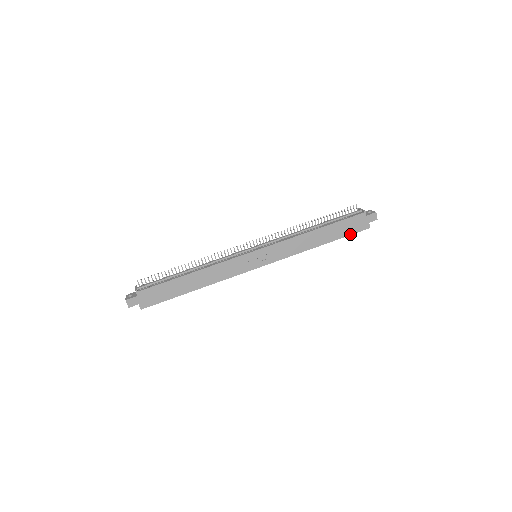
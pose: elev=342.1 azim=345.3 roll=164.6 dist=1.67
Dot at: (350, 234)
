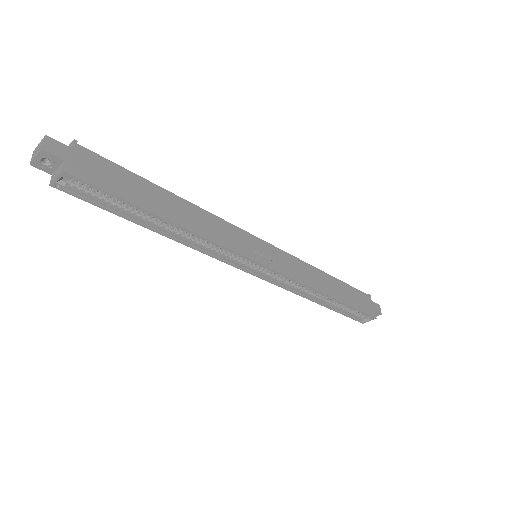
Dot at: (359, 309)
